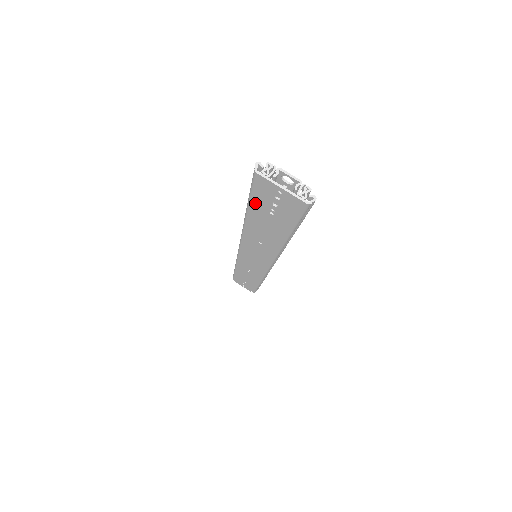
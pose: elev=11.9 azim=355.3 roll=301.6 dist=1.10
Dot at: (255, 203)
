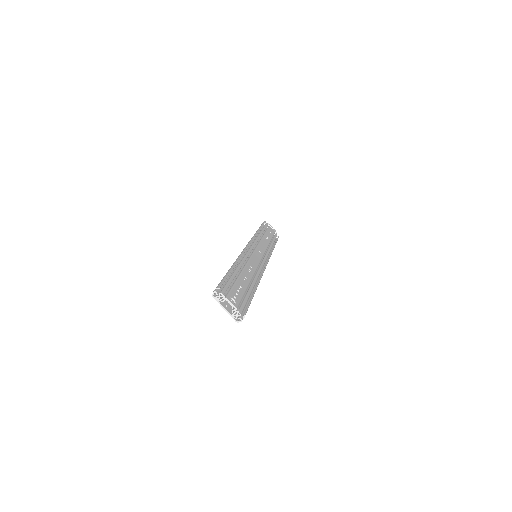
Dot at: occluded
